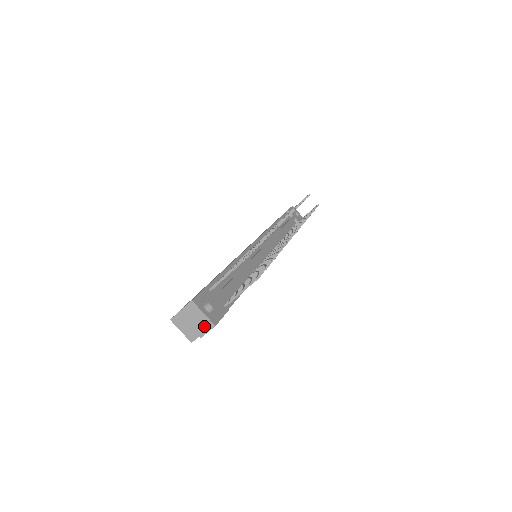
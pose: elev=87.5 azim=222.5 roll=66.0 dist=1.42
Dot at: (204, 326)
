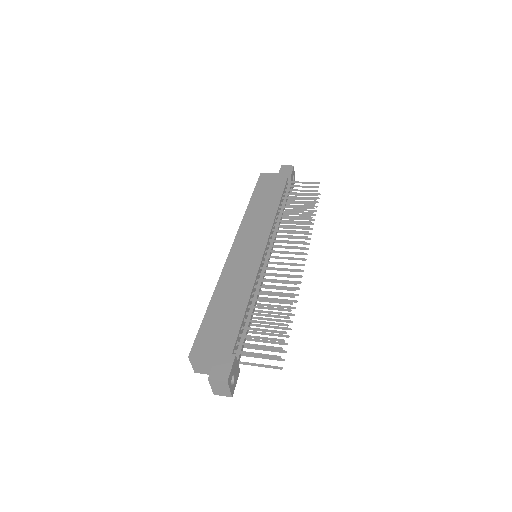
Dot at: (223, 393)
